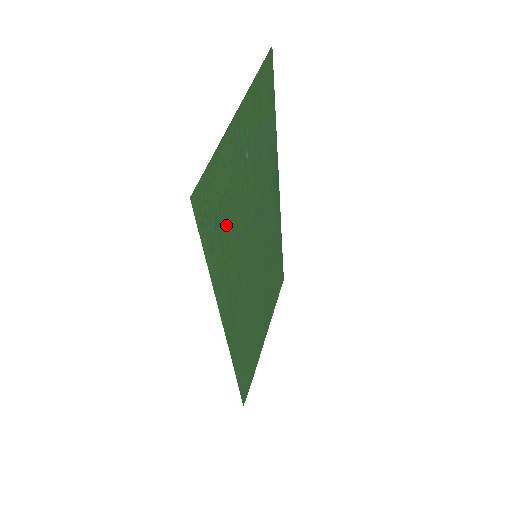
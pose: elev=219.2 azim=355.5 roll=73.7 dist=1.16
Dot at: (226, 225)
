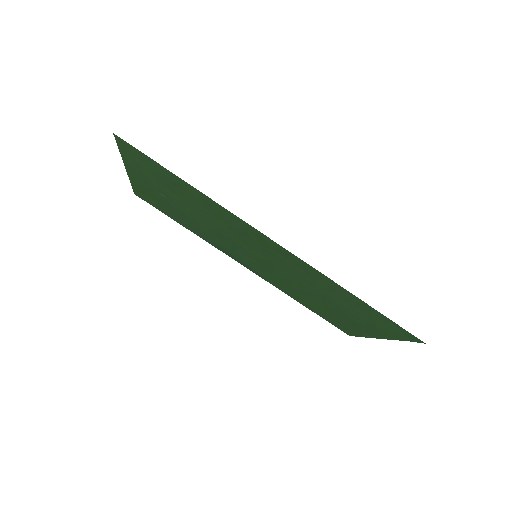
Dot at: (178, 191)
